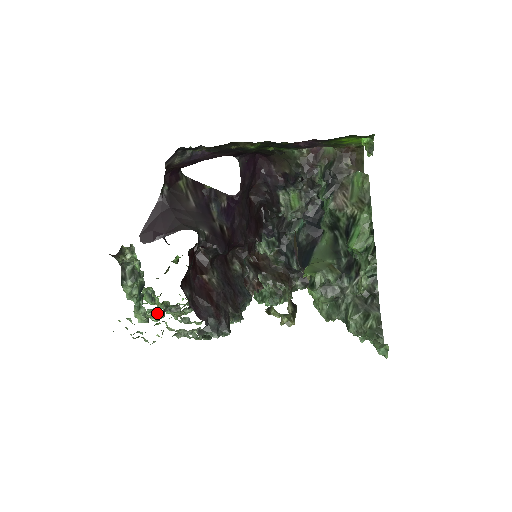
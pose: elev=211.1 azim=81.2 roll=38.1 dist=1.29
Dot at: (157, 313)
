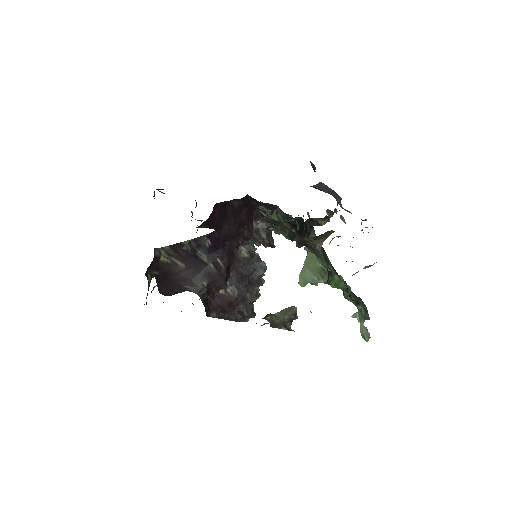
Dot at: occluded
